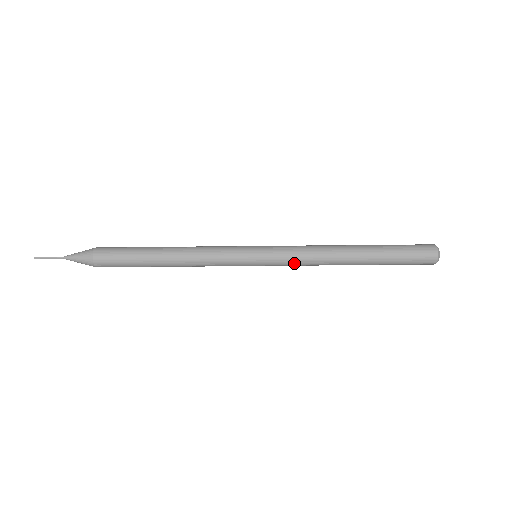
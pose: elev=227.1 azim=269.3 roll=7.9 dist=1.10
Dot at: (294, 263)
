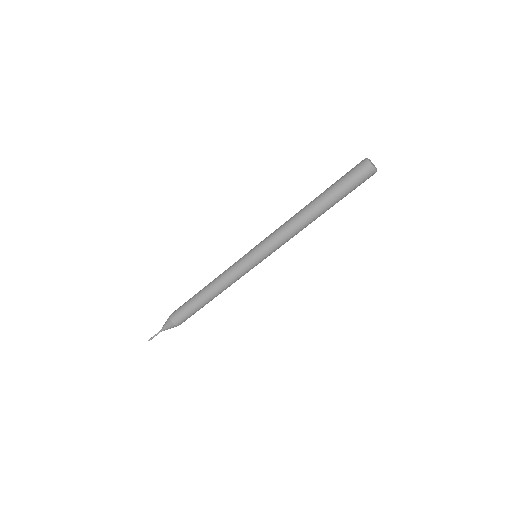
Dot at: (279, 244)
